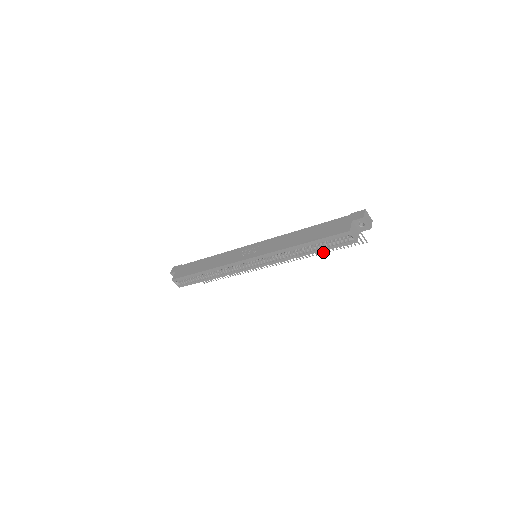
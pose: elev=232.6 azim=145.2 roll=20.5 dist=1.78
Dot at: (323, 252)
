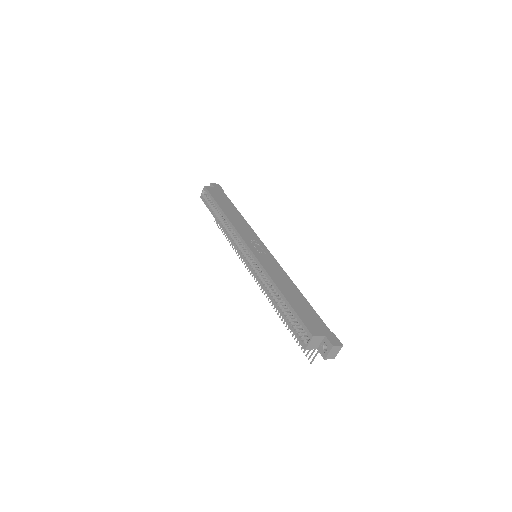
Dot at: occluded
